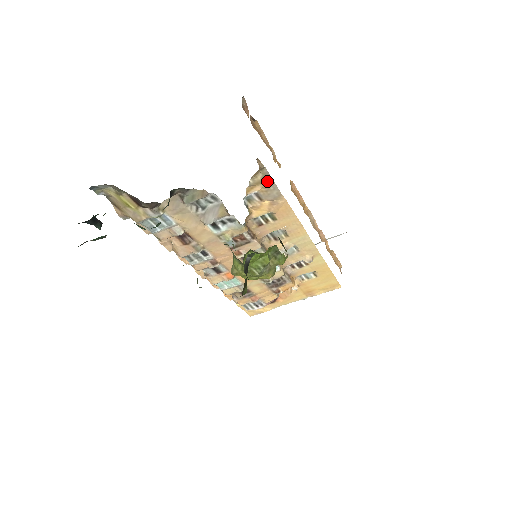
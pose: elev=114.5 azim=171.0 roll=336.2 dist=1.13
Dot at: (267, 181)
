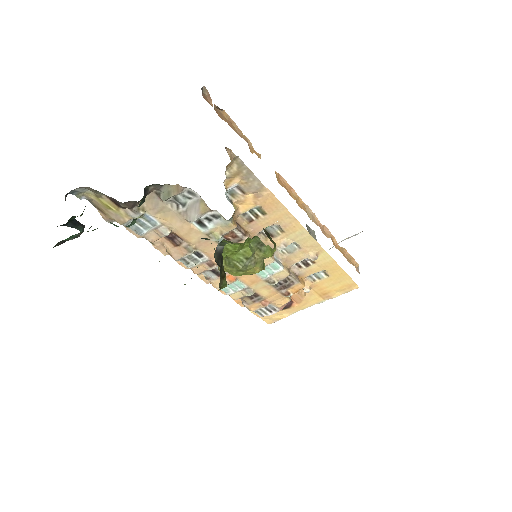
Dot at: (244, 172)
